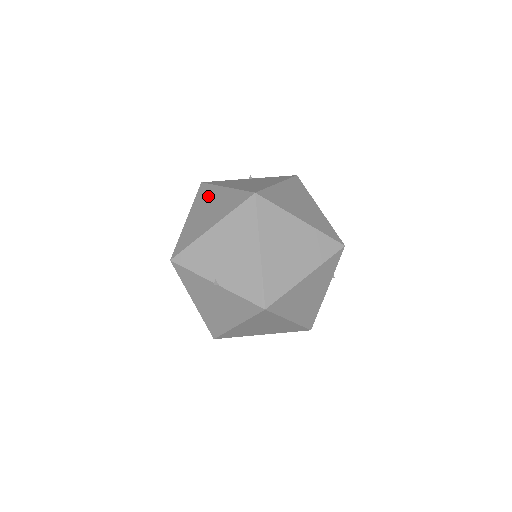
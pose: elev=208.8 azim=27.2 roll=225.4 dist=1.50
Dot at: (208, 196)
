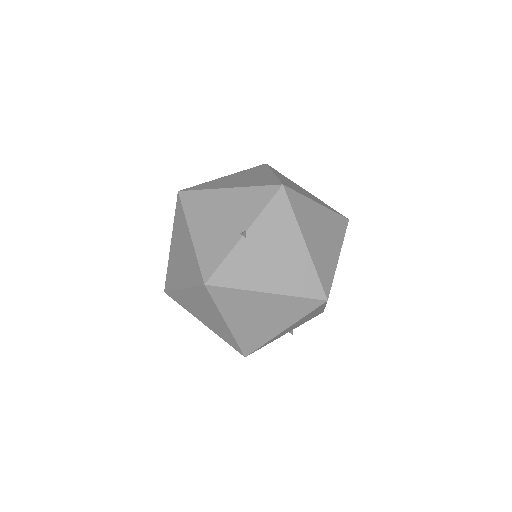
Dot at: (172, 267)
